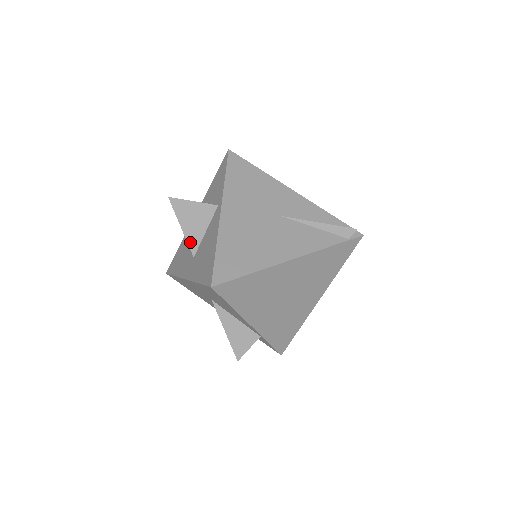
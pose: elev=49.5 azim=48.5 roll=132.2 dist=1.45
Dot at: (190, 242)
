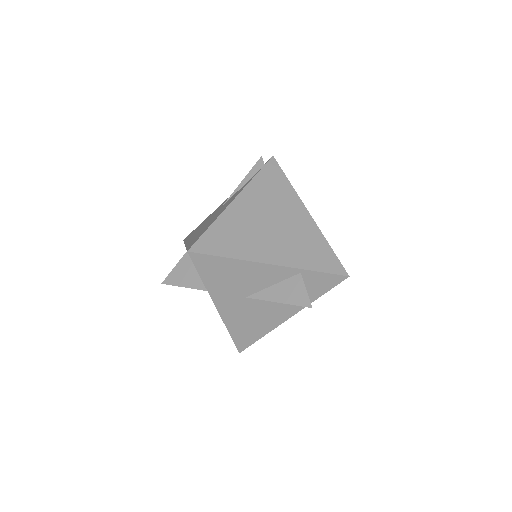
Dot at: (196, 287)
